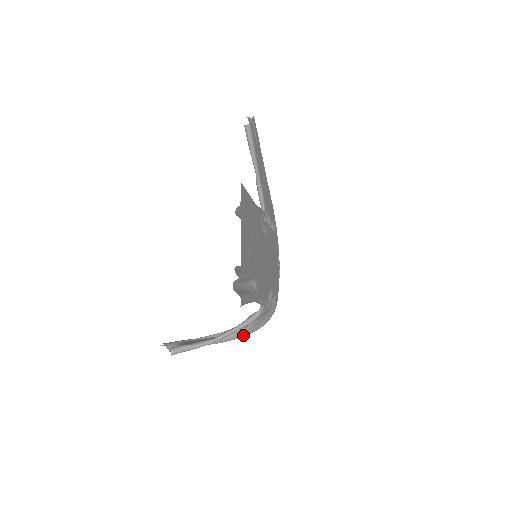
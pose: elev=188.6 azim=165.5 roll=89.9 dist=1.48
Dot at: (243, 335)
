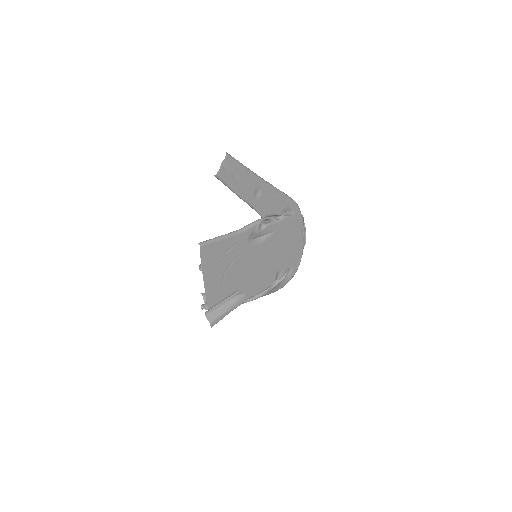
Dot at: occluded
